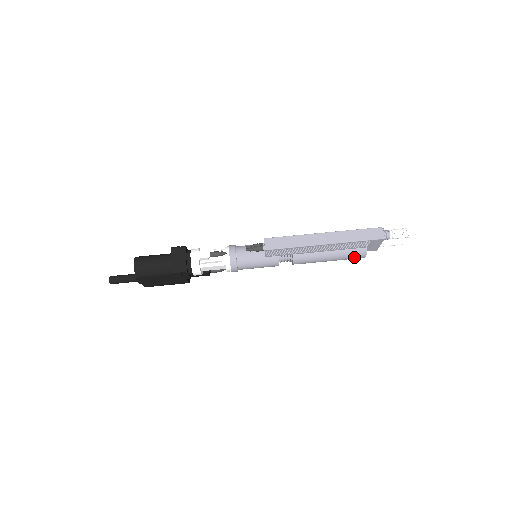
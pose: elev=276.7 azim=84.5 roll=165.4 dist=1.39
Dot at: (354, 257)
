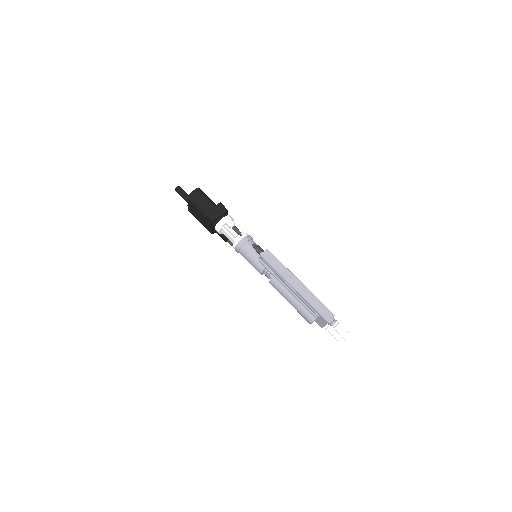
Dot at: (304, 316)
